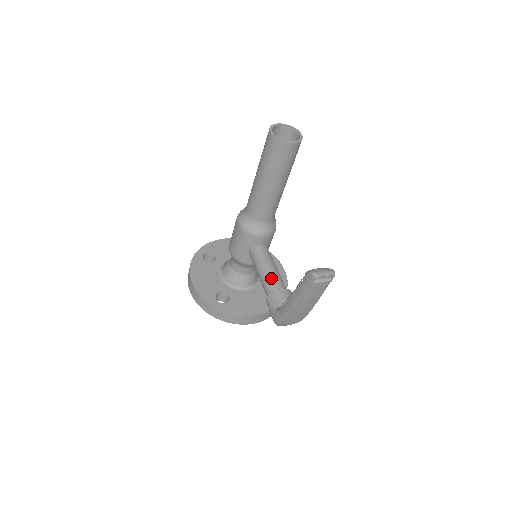
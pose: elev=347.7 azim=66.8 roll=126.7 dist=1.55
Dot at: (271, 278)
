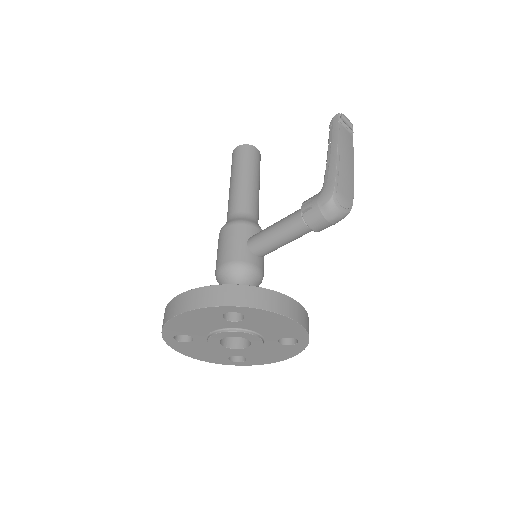
Dot at: occluded
